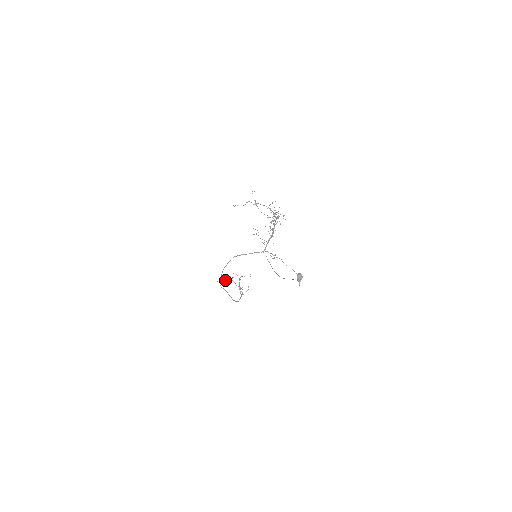
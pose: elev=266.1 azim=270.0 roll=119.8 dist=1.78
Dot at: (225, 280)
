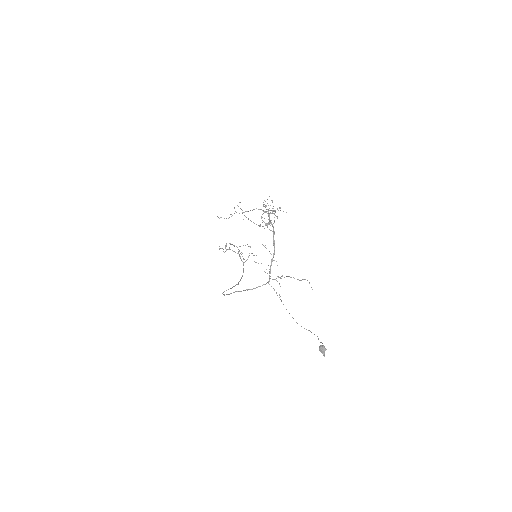
Dot at: occluded
